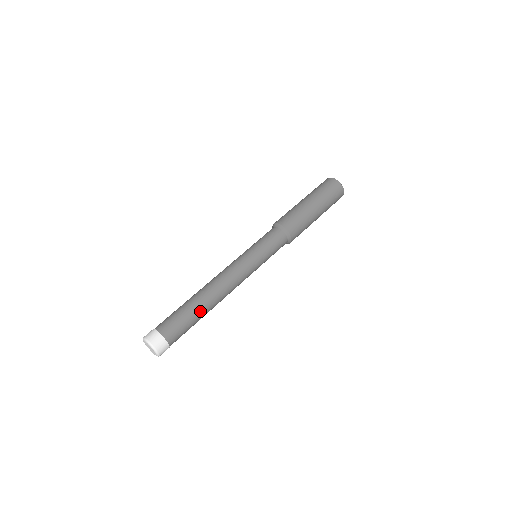
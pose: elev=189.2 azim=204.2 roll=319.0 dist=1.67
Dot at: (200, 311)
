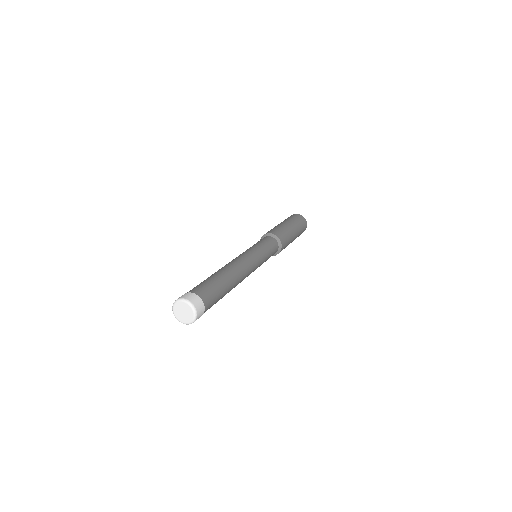
Dot at: (226, 283)
